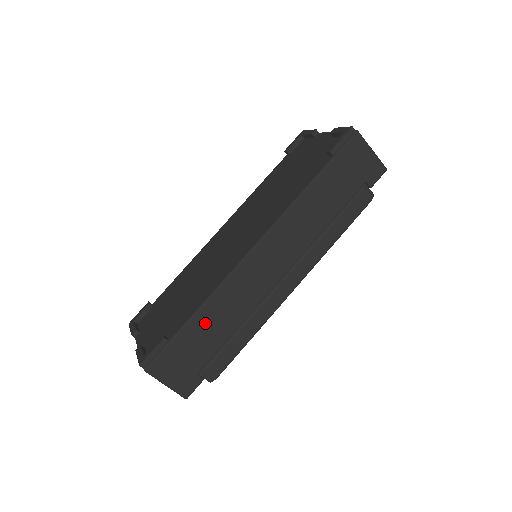
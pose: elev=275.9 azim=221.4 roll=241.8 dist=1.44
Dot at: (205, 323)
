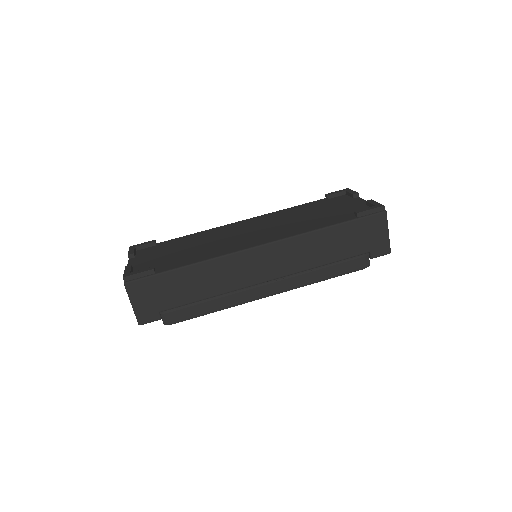
Dot at: (189, 278)
